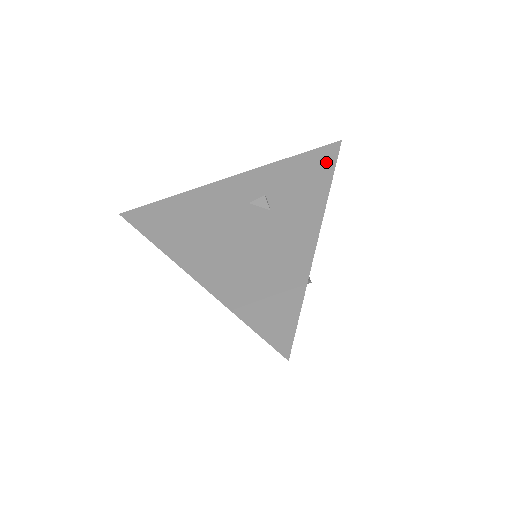
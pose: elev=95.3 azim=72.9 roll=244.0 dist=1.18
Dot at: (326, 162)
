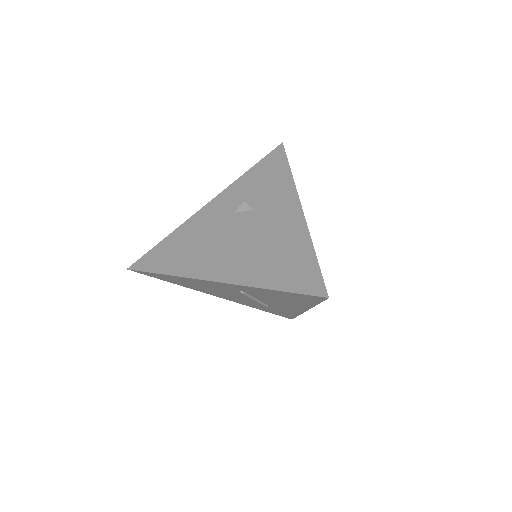
Dot at: (279, 161)
